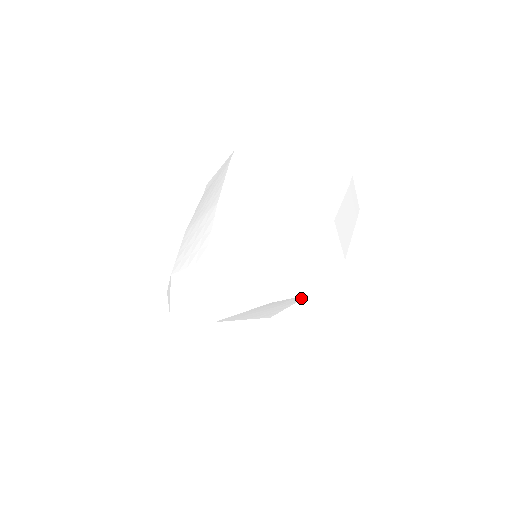
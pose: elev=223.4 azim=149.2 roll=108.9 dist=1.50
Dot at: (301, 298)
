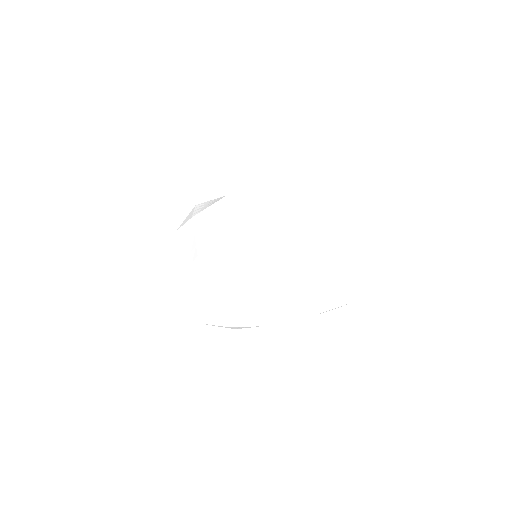
Dot at: occluded
